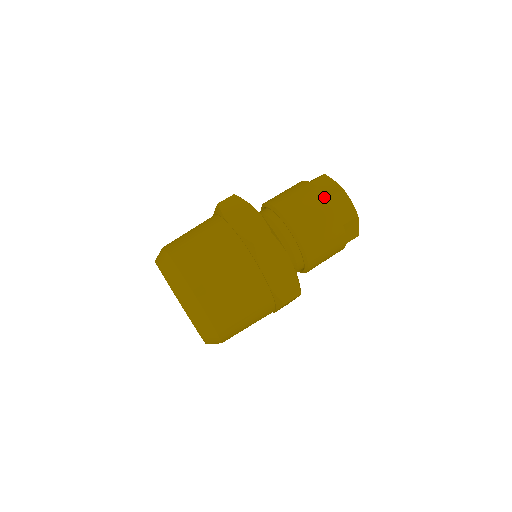
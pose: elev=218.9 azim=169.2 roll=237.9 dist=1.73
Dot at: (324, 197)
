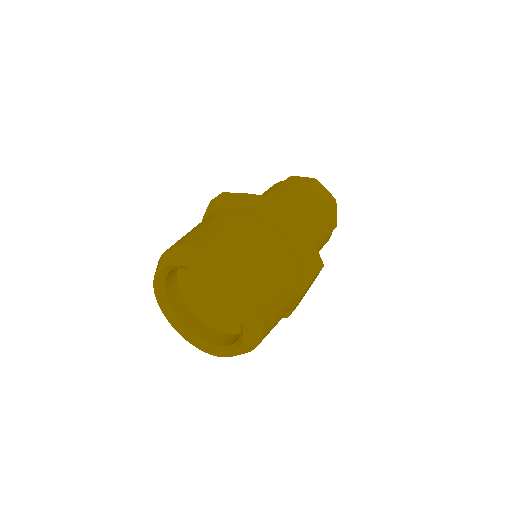
Dot at: (304, 185)
